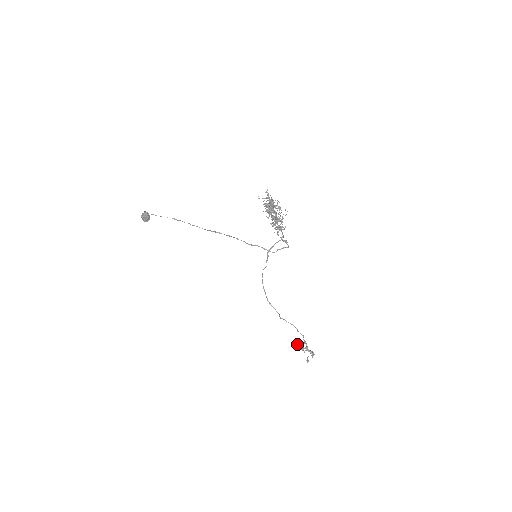
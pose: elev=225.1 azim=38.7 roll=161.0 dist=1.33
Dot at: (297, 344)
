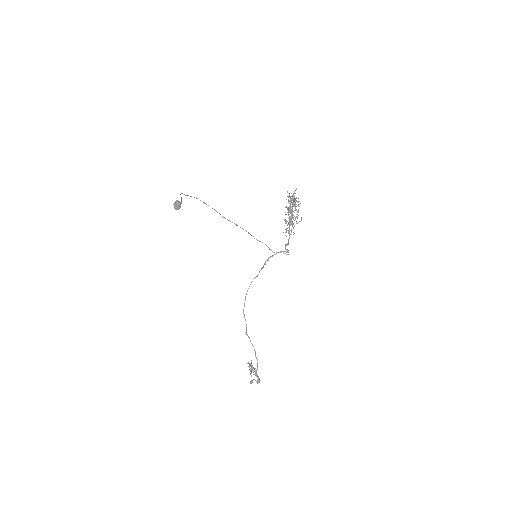
Dot at: occluded
